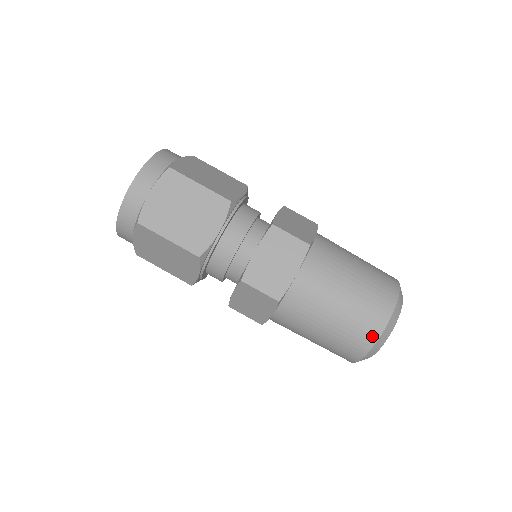
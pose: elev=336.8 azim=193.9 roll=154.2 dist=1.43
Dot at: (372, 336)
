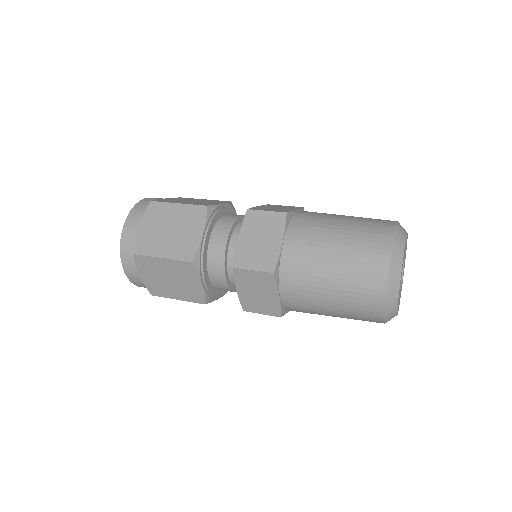
Dot at: (377, 319)
